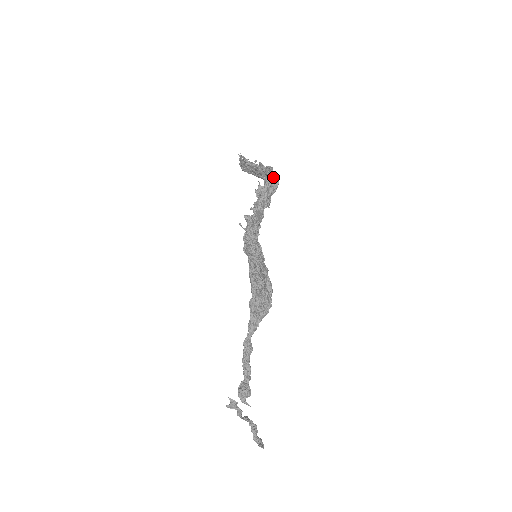
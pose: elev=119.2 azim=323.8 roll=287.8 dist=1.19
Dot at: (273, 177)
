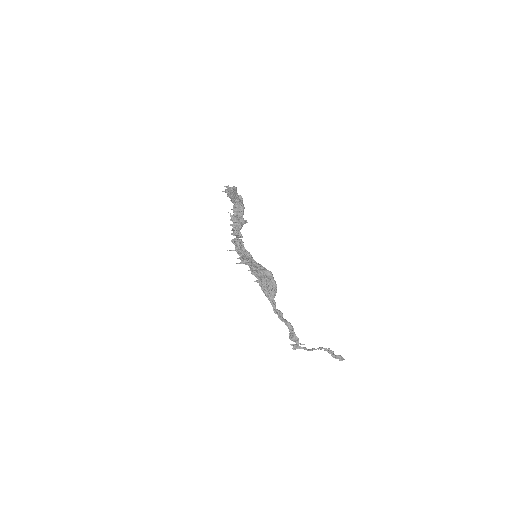
Dot at: (235, 206)
